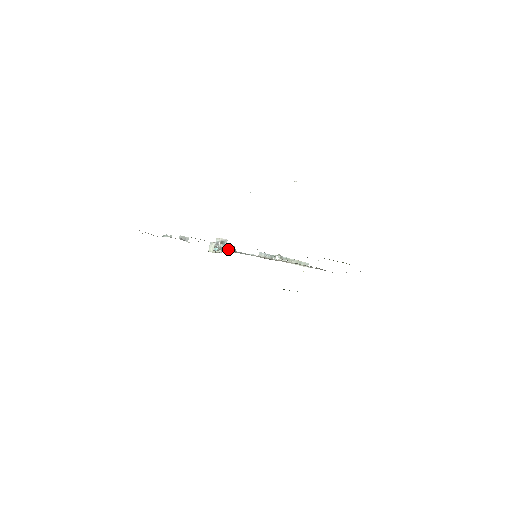
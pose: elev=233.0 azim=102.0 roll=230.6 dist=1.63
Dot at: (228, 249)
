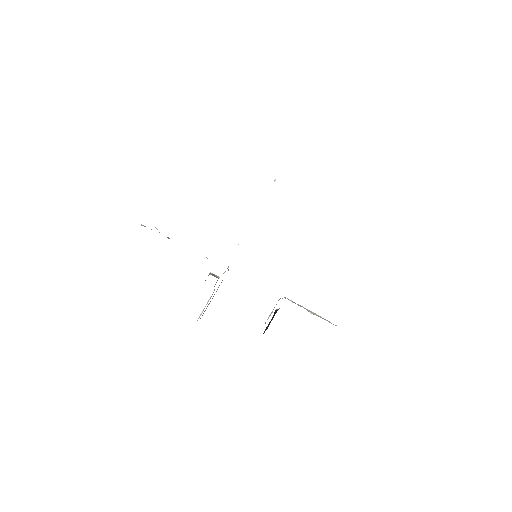
Dot at: occluded
